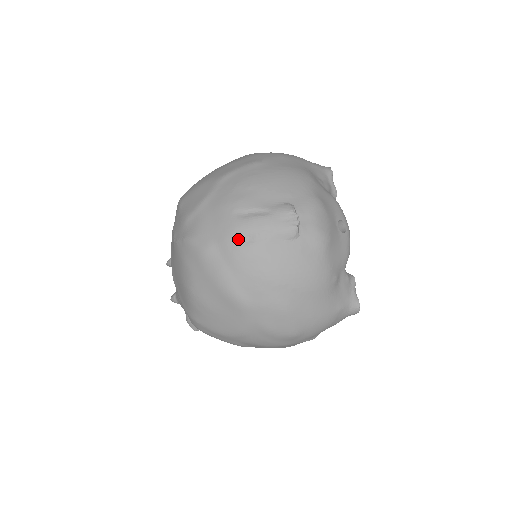
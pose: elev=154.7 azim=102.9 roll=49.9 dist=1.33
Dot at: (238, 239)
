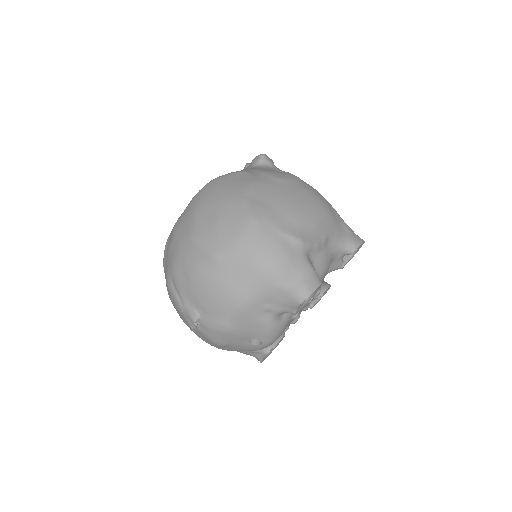
Dot at: (168, 290)
